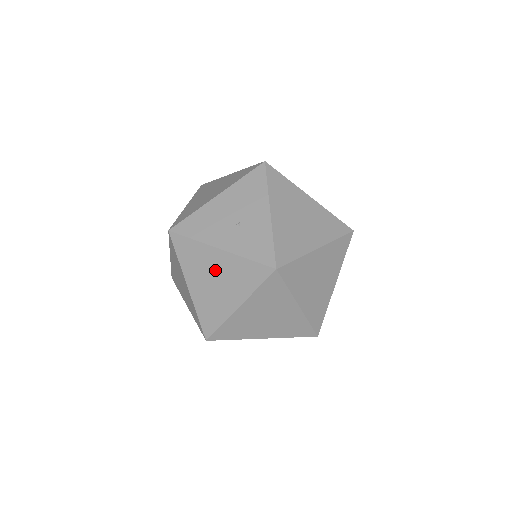
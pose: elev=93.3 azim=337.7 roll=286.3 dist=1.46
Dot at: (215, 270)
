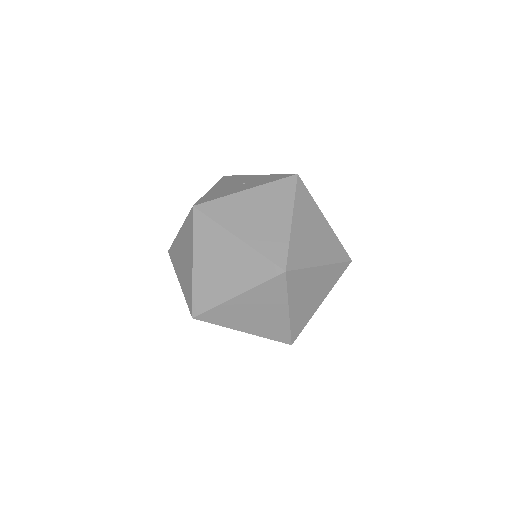
Dot at: (253, 206)
